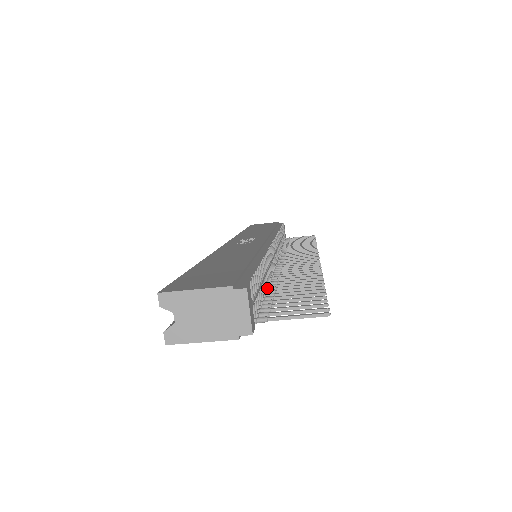
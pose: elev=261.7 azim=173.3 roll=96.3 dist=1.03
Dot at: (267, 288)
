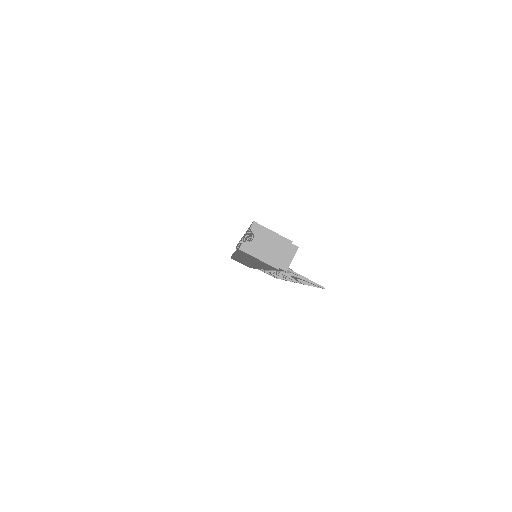
Dot at: occluded
